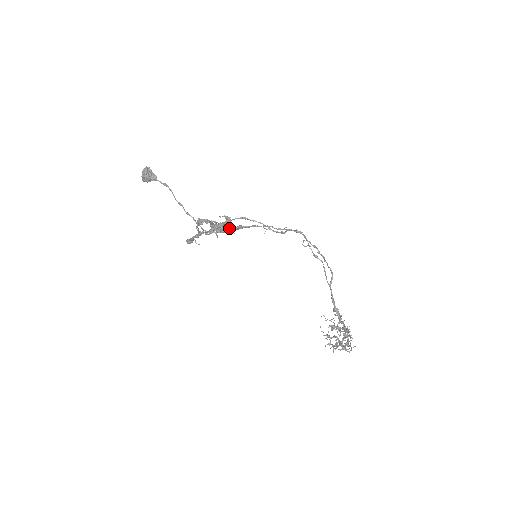
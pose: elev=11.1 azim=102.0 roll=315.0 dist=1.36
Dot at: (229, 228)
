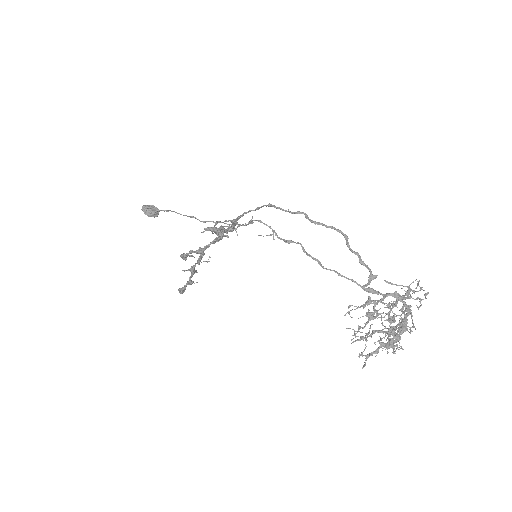
Dot at: (218, 238)
